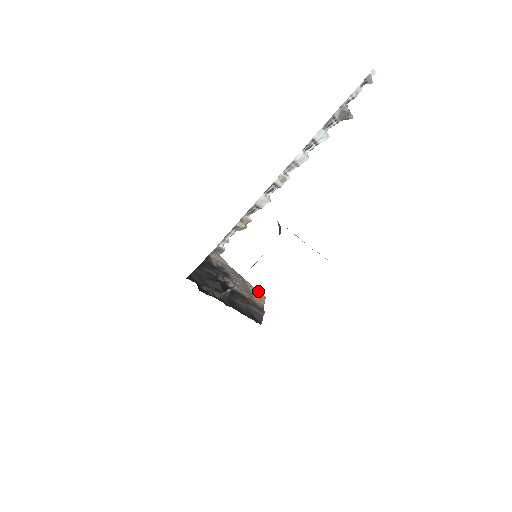
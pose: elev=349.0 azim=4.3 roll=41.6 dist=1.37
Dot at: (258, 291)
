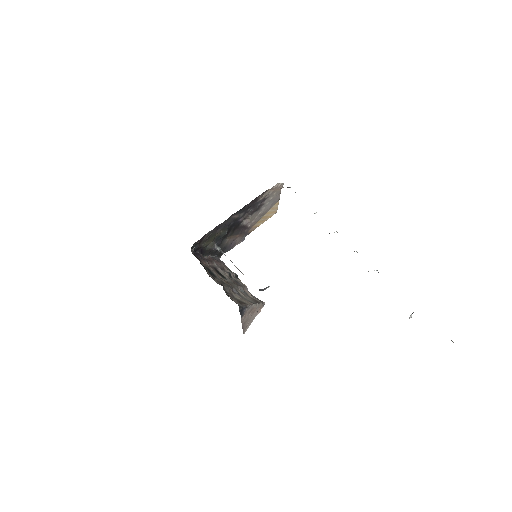
Dot at: (277, 209)
